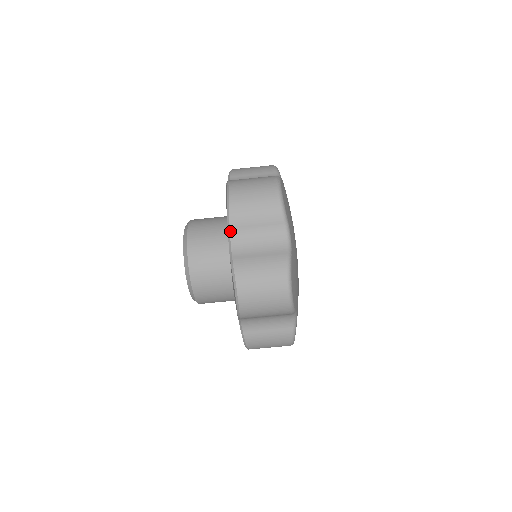
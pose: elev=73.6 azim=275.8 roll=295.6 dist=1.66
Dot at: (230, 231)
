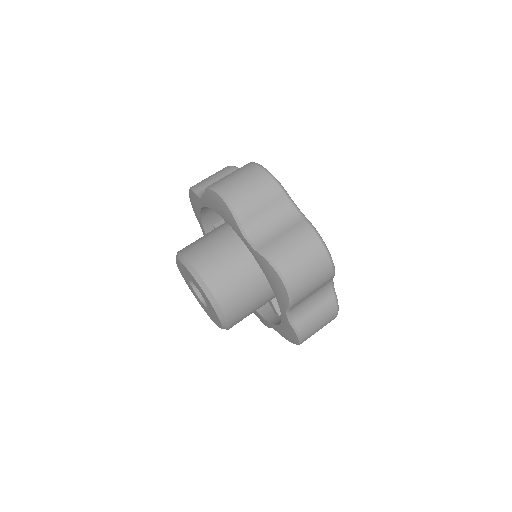
Dot at: (198, 193)
